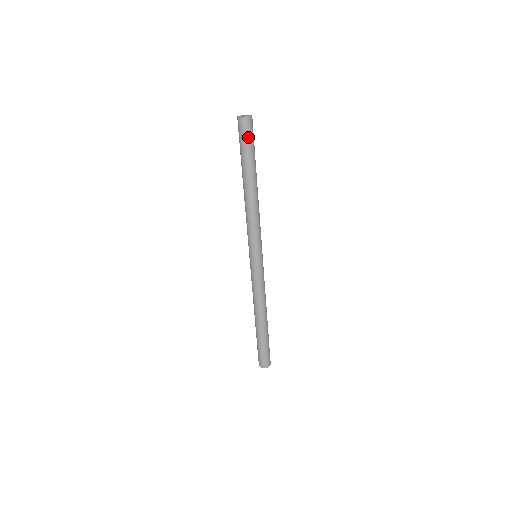
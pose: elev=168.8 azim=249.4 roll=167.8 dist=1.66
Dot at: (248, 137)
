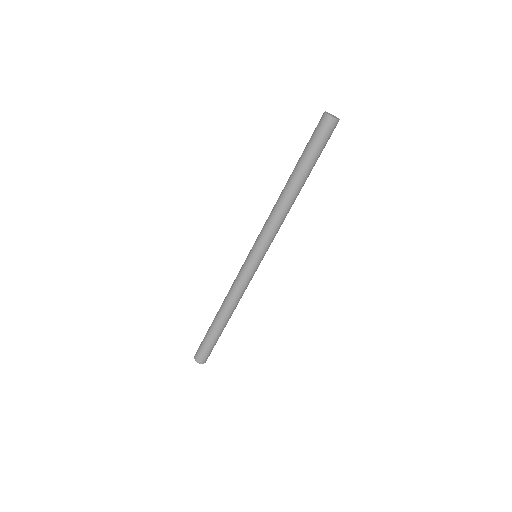
Dot at: (327, 140)
